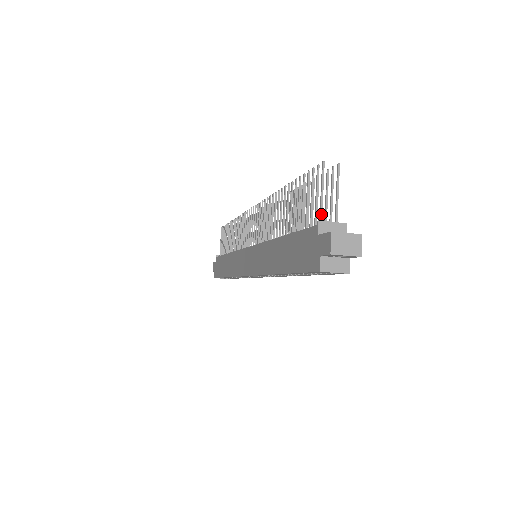
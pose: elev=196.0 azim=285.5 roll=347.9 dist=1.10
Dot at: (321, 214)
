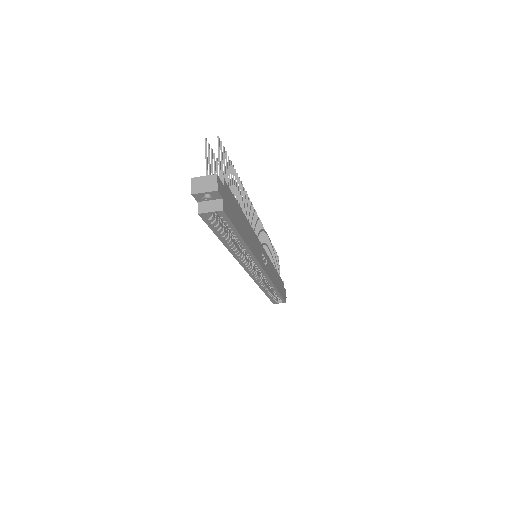
Dot at: occluded
